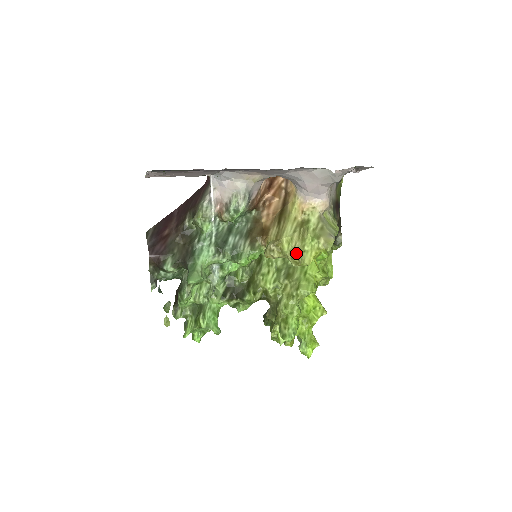
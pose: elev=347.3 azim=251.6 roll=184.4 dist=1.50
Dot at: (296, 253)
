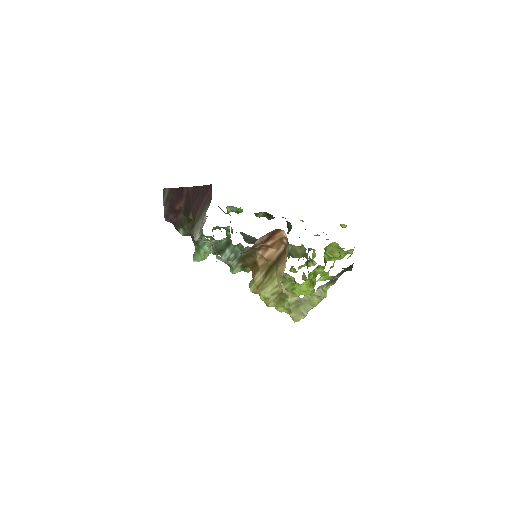
Dot at: (269, 306)
